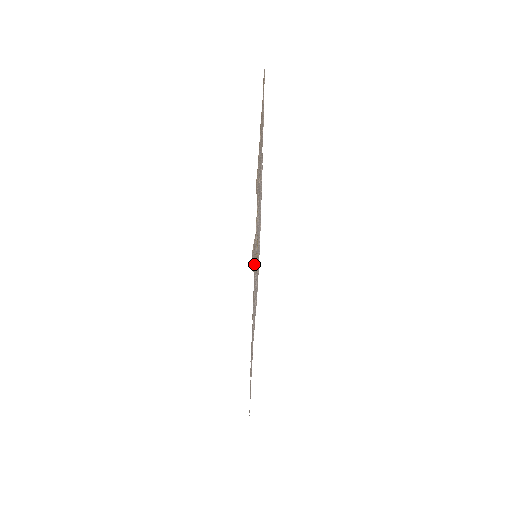
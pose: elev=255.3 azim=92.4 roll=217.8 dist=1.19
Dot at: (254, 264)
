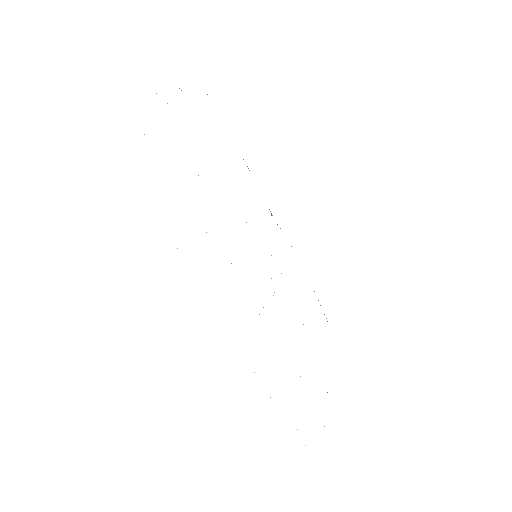
Dot at: occluded
